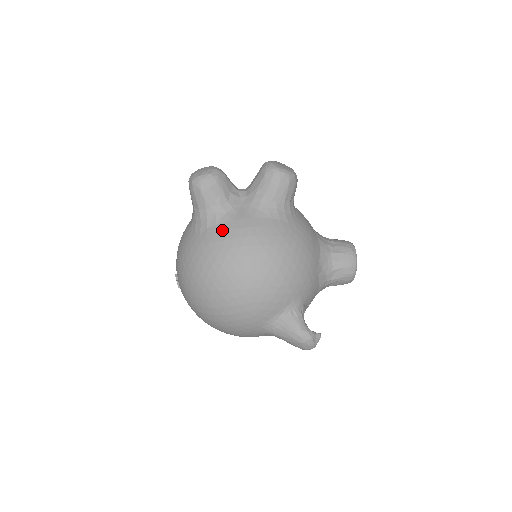
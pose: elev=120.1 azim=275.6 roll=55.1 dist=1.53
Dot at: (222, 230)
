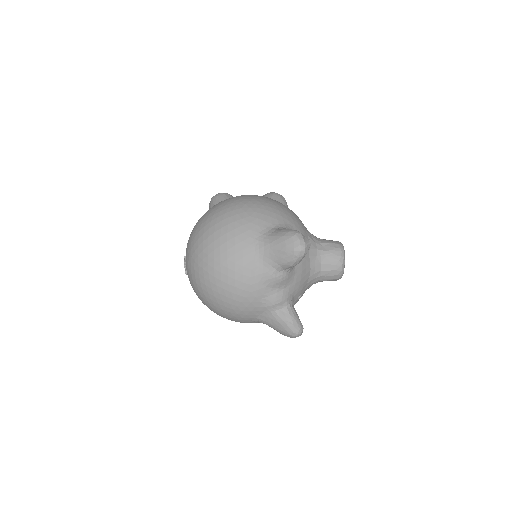
Dot at: occluded
